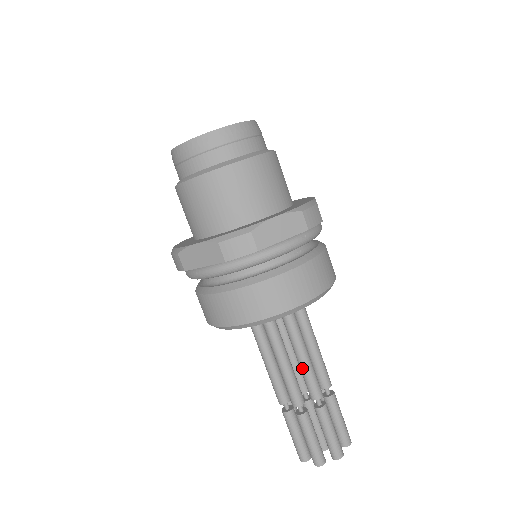
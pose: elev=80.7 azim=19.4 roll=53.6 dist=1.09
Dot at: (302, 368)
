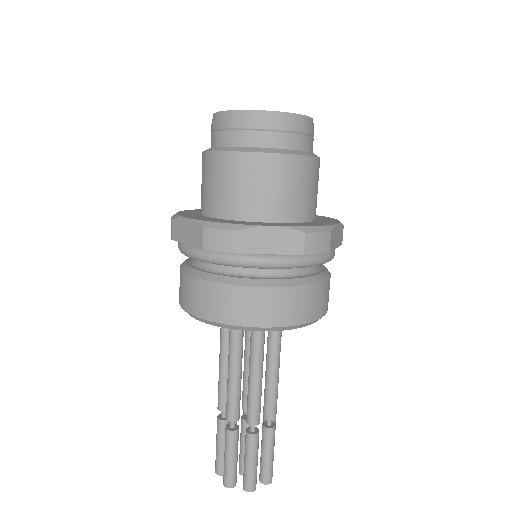
Dot at: (249, 387)
